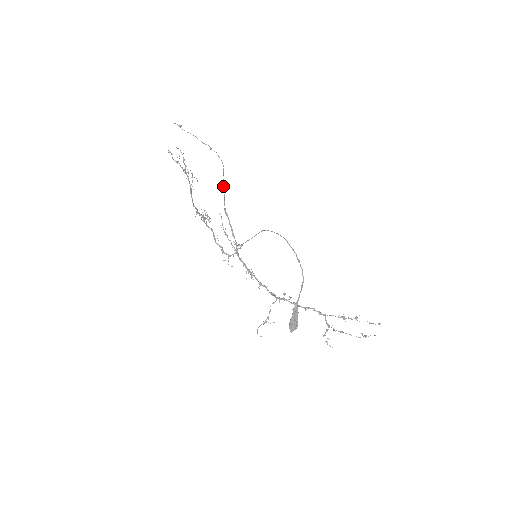
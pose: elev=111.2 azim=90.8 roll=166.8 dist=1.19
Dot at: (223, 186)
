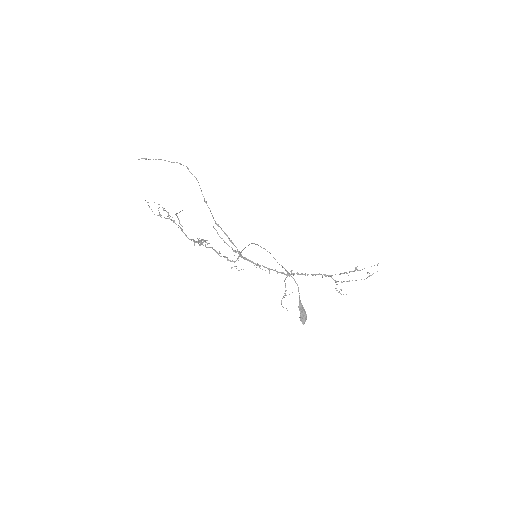
Dot at: (205, 202)
